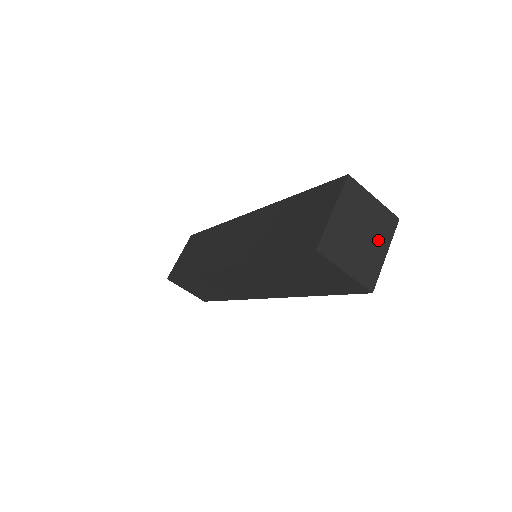
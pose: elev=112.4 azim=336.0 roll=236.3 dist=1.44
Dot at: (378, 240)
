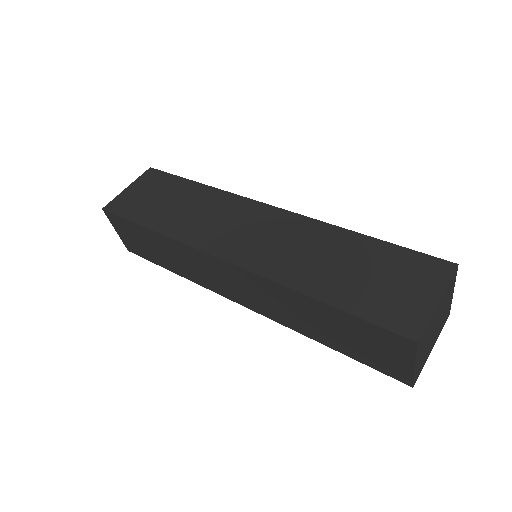
Dot at: (436, 335)
